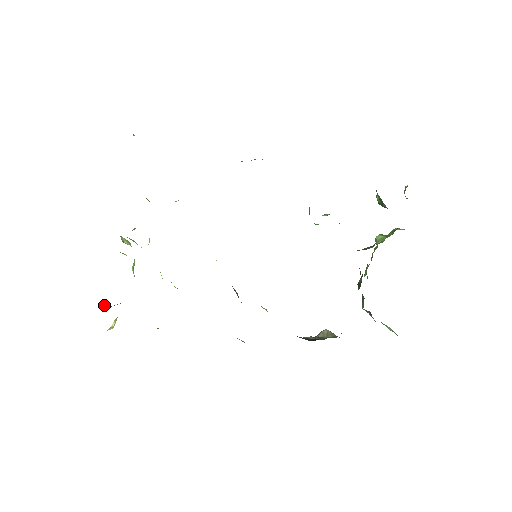
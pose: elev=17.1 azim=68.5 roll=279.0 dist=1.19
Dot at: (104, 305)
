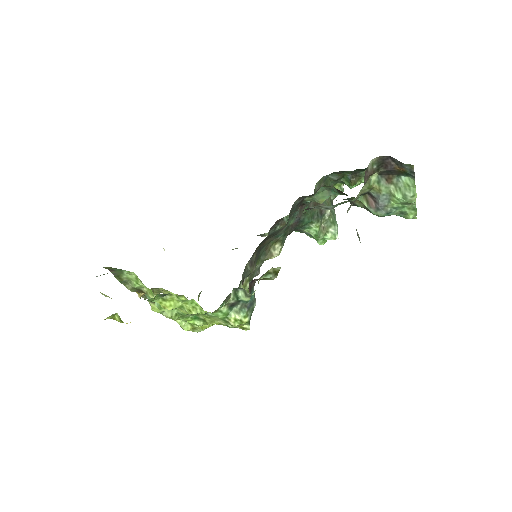
Dot at: occluded
